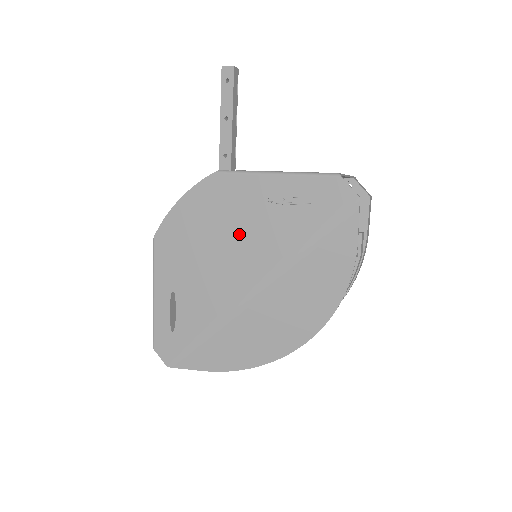
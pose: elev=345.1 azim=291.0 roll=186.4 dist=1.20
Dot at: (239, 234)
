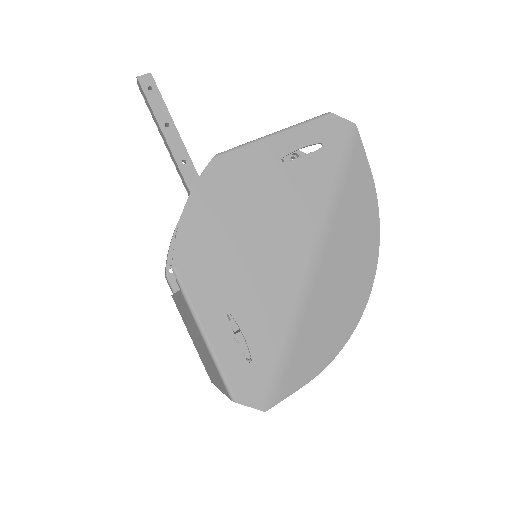
Dot at: (271, 207)
